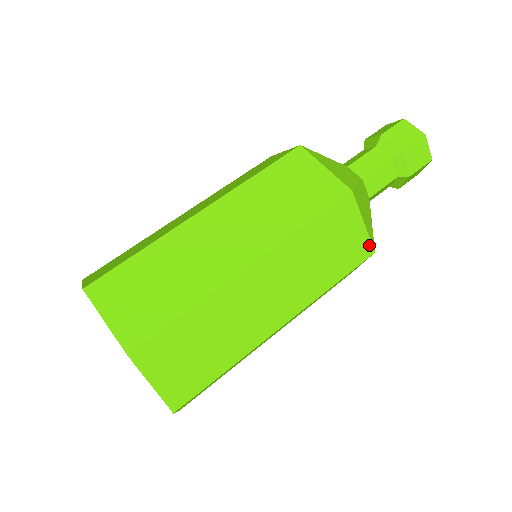
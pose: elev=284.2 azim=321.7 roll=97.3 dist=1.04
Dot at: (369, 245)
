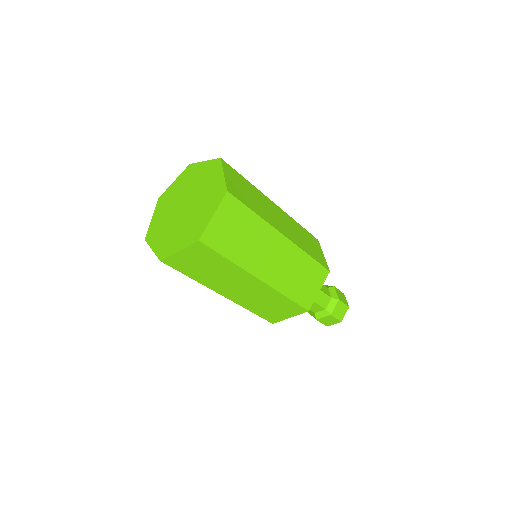
Dot at: (327, 265)
